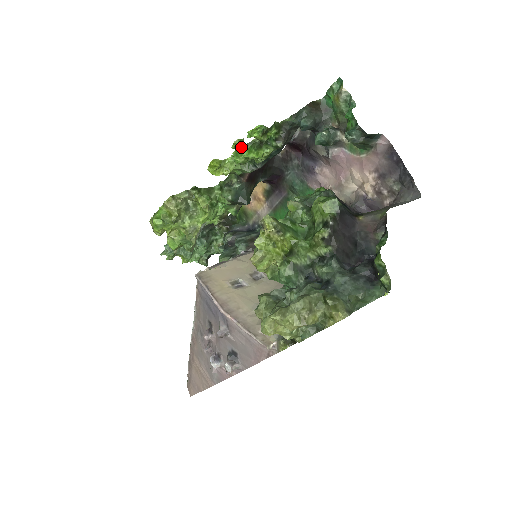
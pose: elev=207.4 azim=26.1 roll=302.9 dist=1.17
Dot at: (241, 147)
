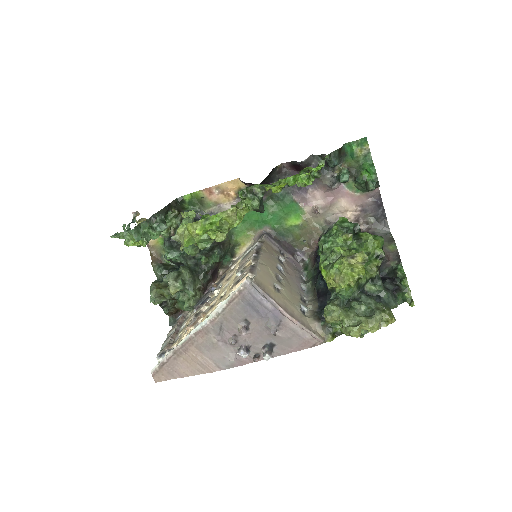
Dot at: (300, 174)
